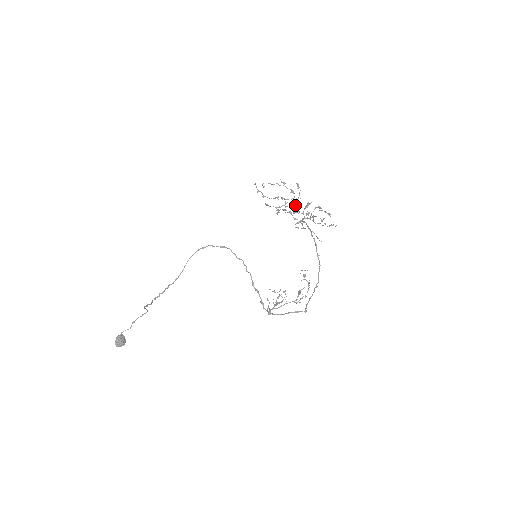
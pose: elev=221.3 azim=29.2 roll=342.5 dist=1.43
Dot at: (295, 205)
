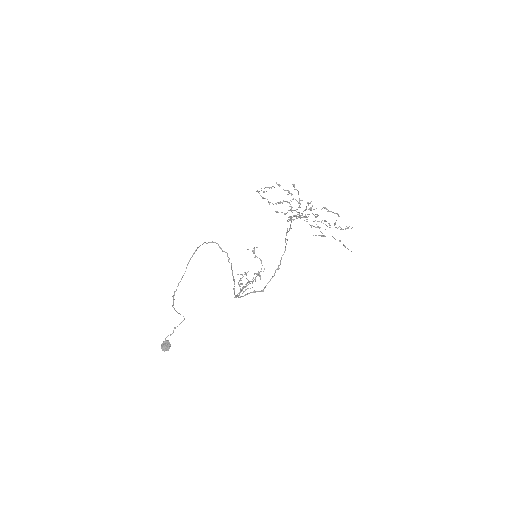
Dot at: occluded
